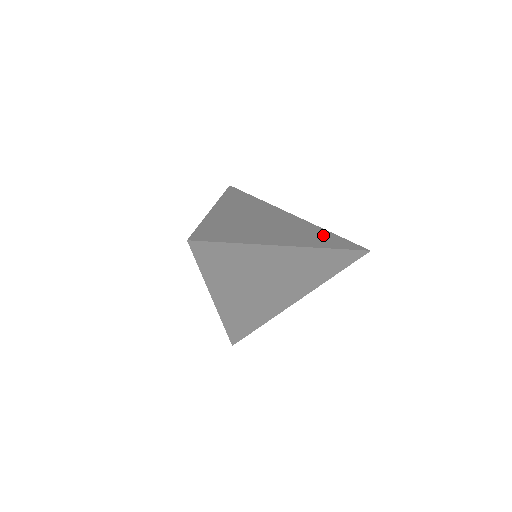
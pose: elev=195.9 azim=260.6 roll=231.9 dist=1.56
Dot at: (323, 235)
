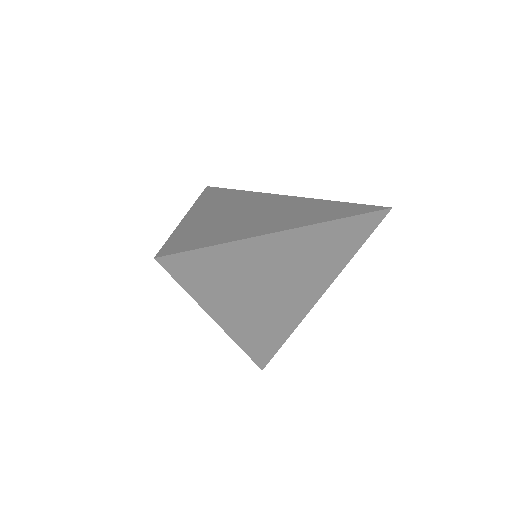
Dot at: (328, 207)
